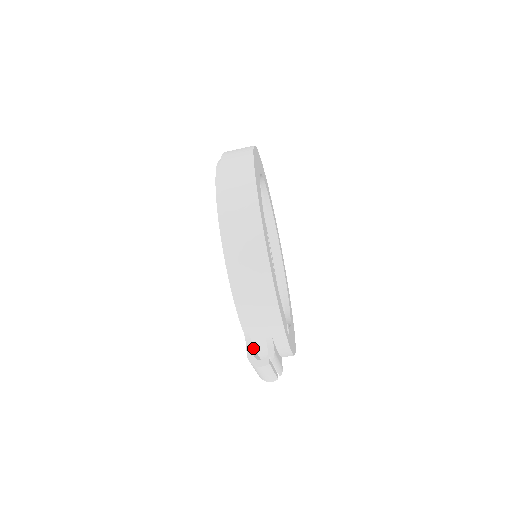
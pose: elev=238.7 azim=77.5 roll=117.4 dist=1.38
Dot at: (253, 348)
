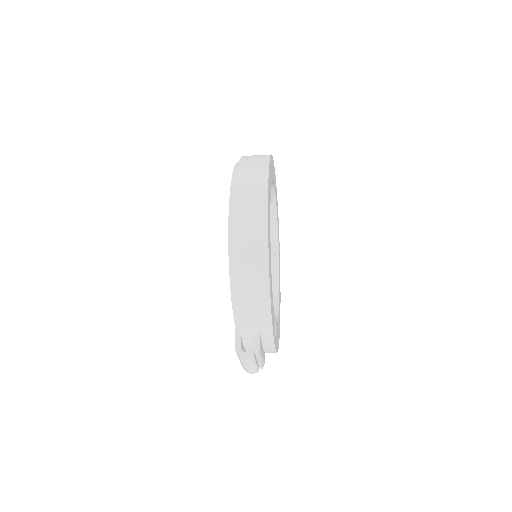
Dot at: (241, 340)
